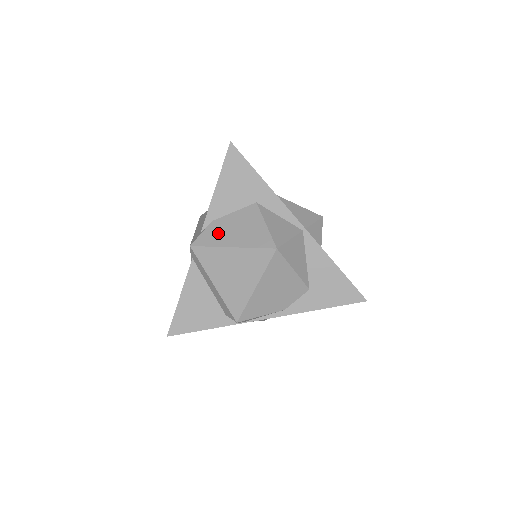
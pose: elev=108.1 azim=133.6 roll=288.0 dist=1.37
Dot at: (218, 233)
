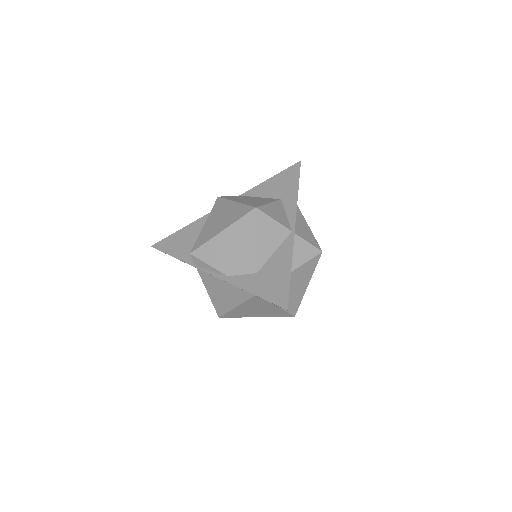
Dot at: (240, 198)
